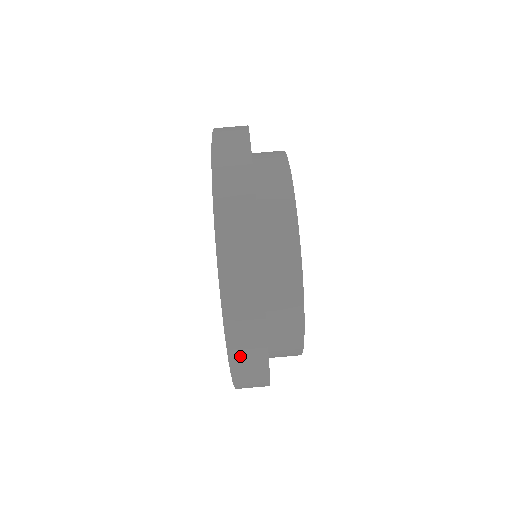
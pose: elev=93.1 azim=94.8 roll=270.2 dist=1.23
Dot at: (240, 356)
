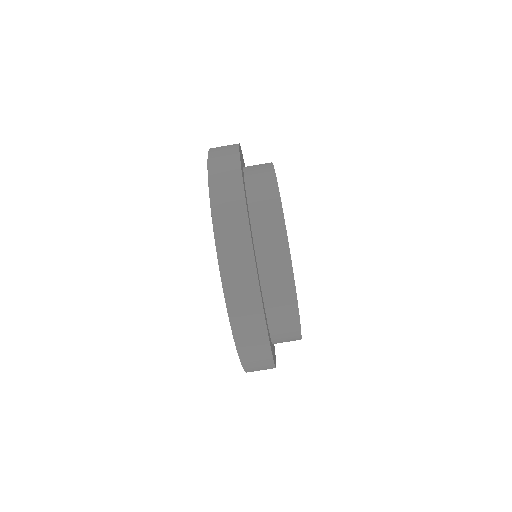
Dot at: occluded
